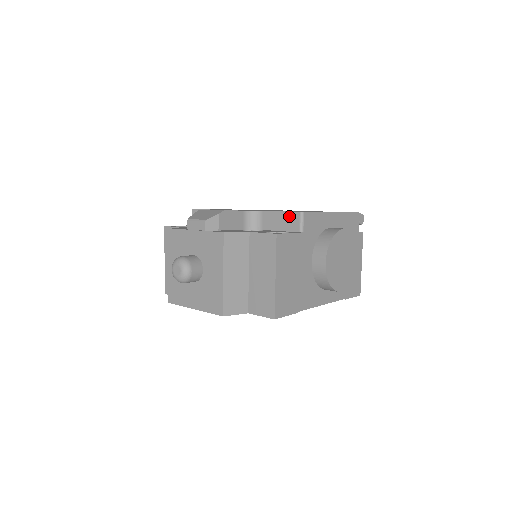
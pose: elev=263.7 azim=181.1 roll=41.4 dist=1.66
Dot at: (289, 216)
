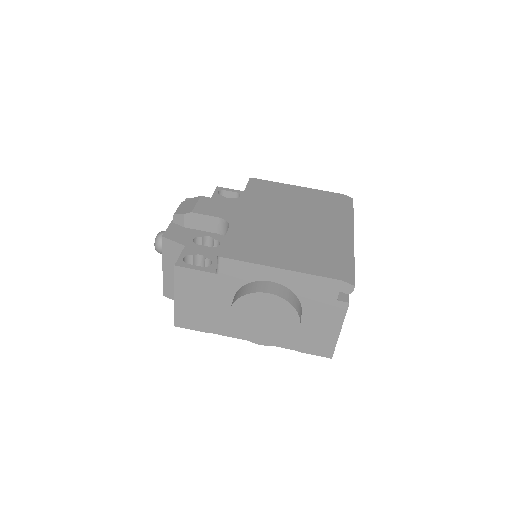
Dot at: occluded
